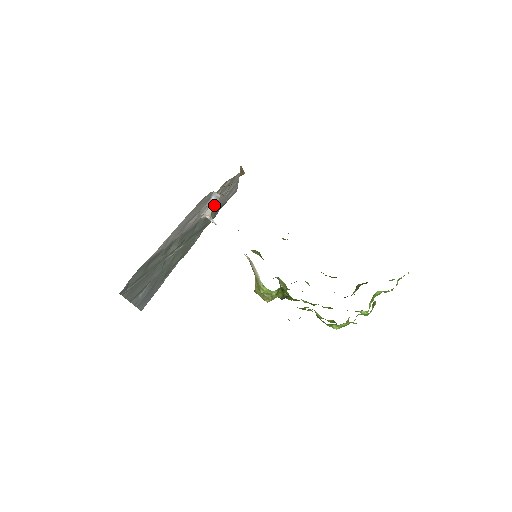
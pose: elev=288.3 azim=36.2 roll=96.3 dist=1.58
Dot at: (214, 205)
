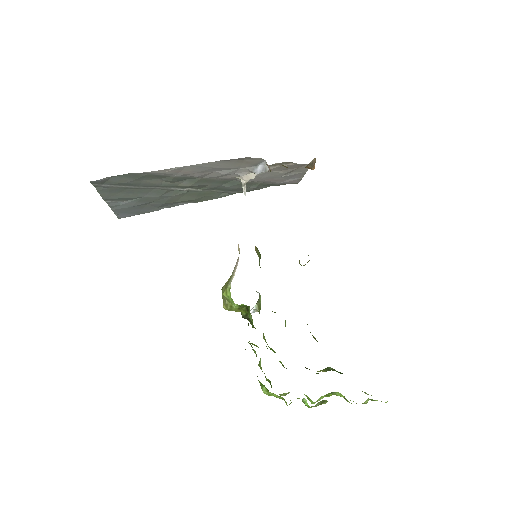
Dot at: (261, 176)
